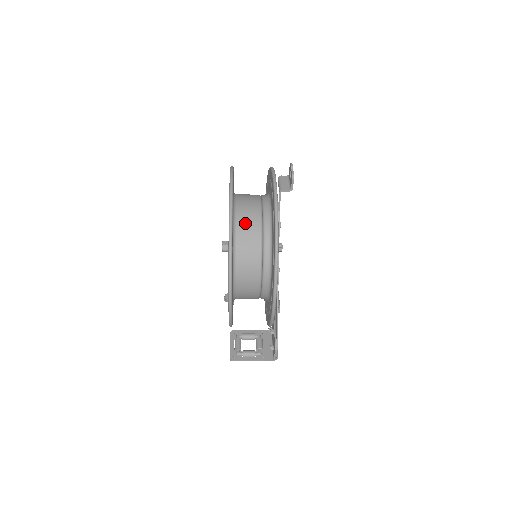
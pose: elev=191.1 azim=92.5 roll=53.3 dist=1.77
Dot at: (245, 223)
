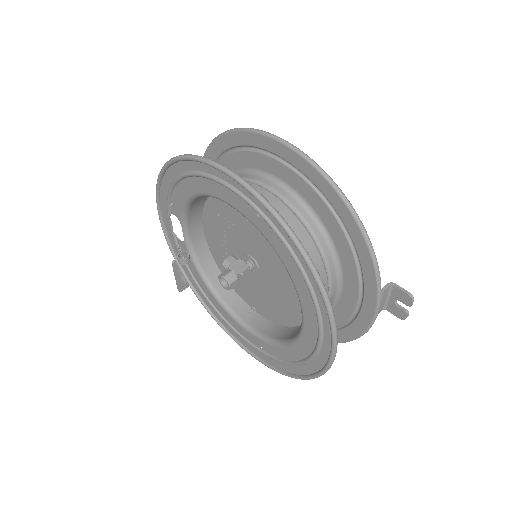
Dot at: occluded
